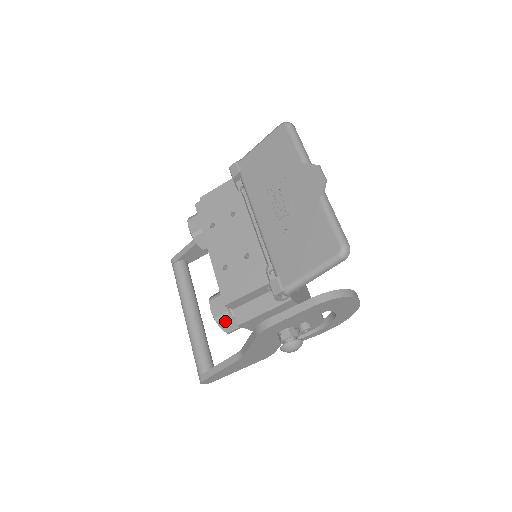
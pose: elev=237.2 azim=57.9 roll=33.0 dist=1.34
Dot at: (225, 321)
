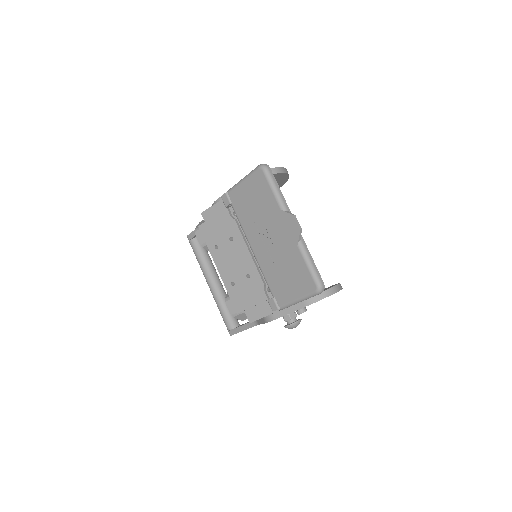
Dot at: (240, 316)
